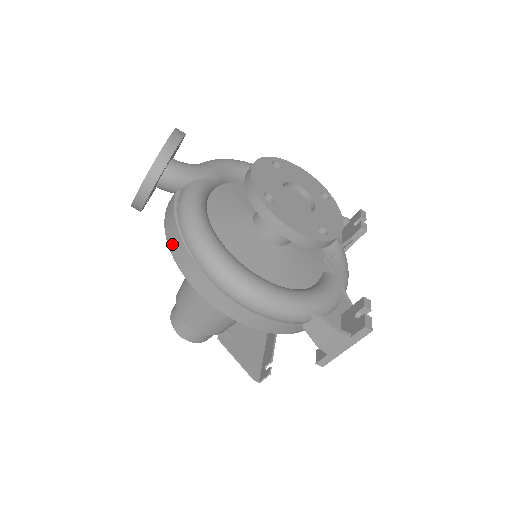
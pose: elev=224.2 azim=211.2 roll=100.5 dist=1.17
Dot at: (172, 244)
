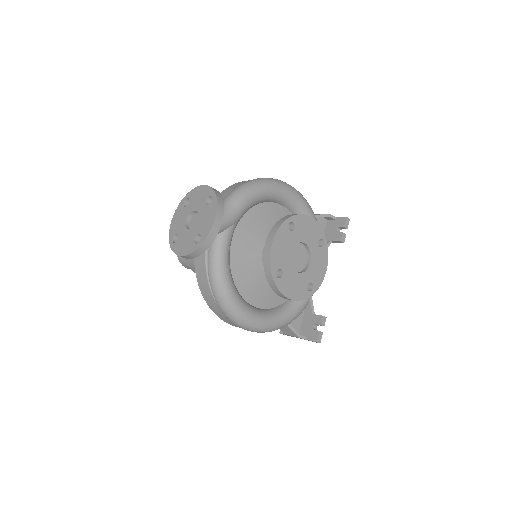
Dot at: (200, 282)
